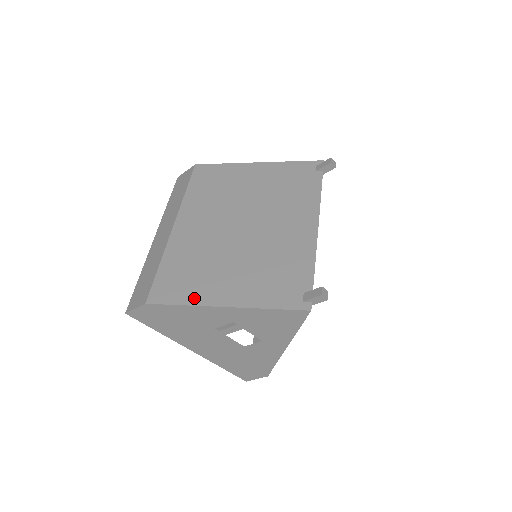
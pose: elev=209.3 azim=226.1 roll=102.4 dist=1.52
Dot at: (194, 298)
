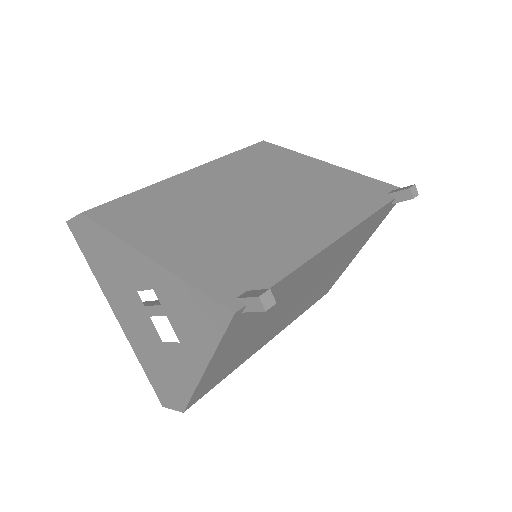
Dot at: (128, 232)
